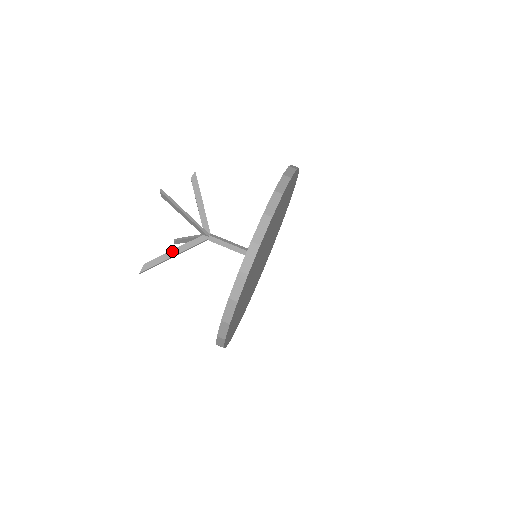
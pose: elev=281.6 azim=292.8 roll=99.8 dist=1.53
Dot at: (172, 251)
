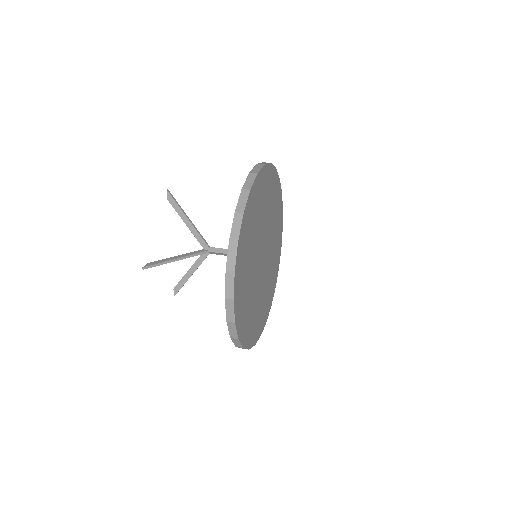
Dot at: (175, 257)
